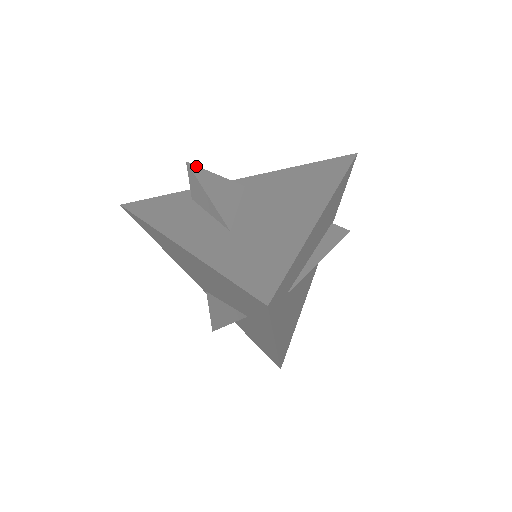
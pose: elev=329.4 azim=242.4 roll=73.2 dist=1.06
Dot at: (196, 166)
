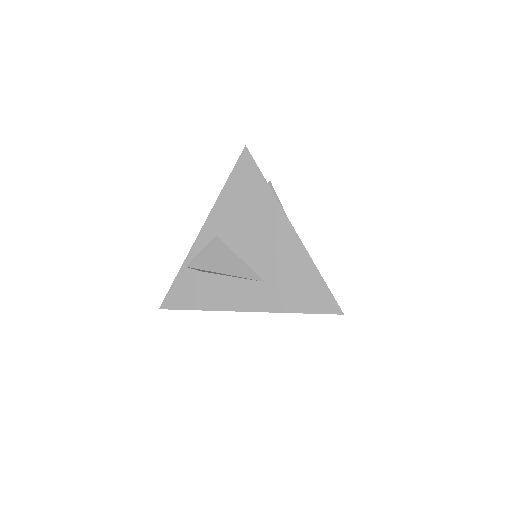
Dot at: (192, 262)
